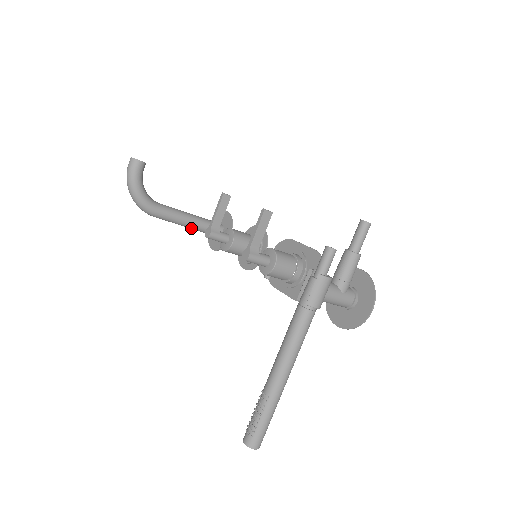
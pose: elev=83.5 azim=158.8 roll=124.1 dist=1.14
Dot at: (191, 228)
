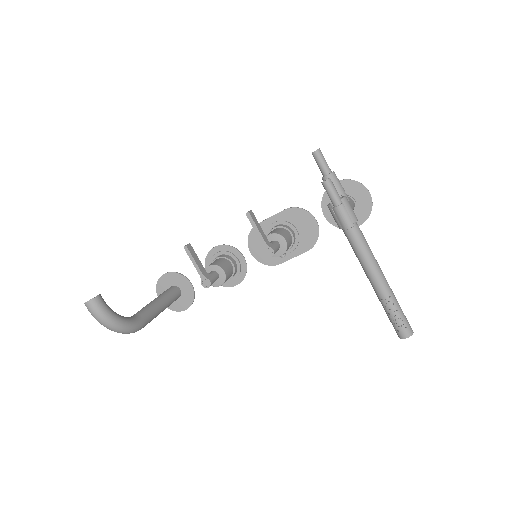
Dot at: (164, 309)
